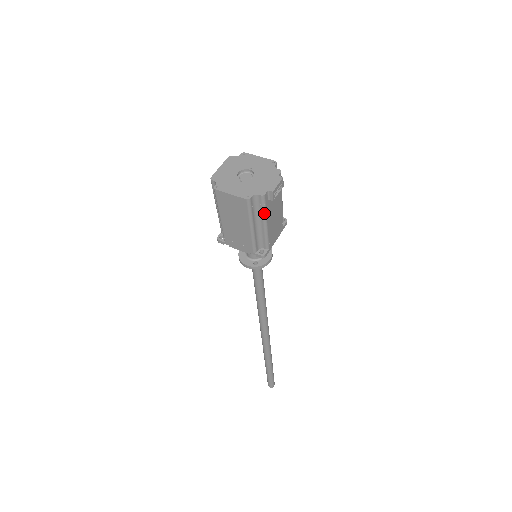
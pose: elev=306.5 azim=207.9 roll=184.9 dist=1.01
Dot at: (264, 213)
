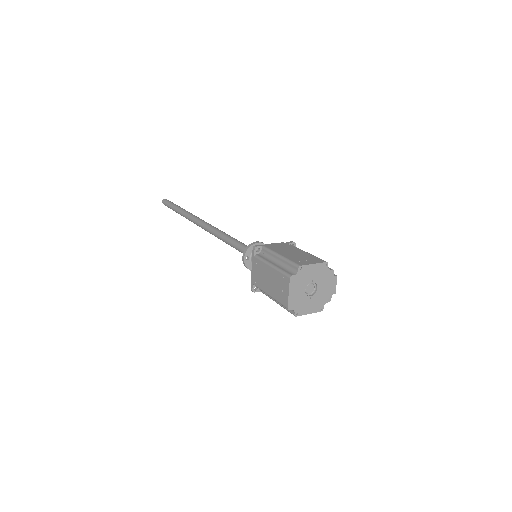
Dot at: occluded
